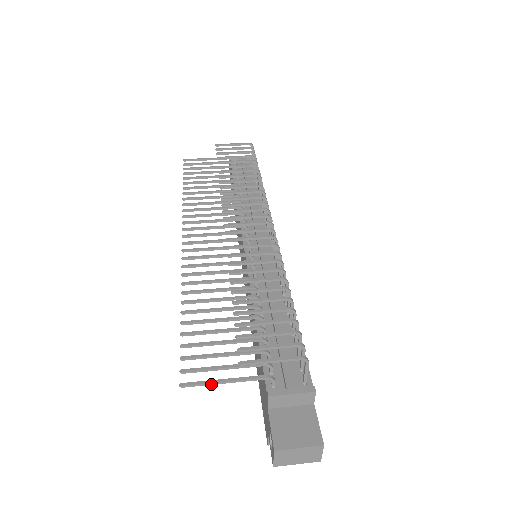
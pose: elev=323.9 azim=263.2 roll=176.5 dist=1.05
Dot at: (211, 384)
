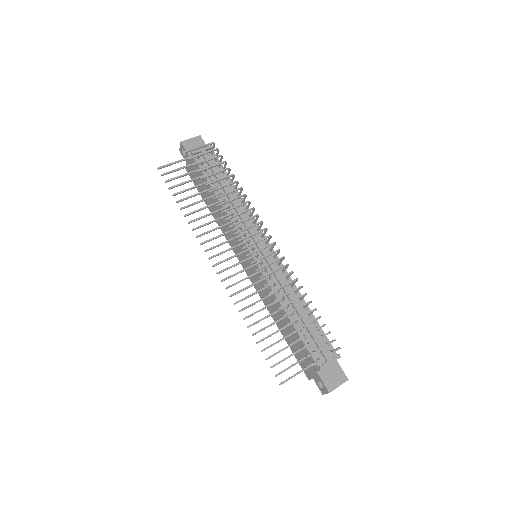
Dot at: occluded
